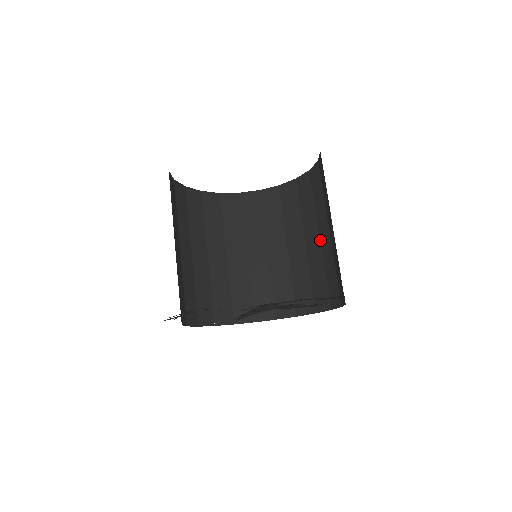
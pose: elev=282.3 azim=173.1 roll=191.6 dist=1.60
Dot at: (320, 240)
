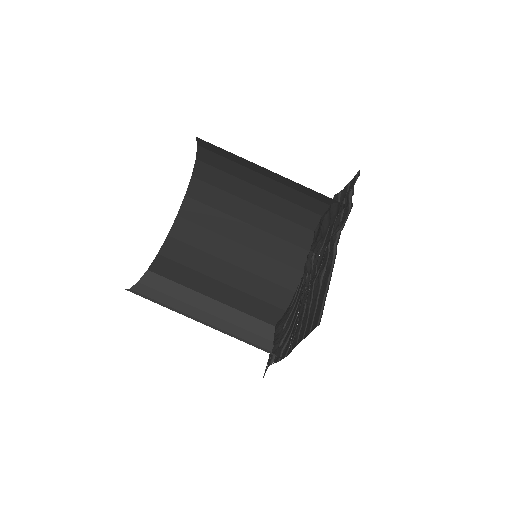
Dot at: occluded
